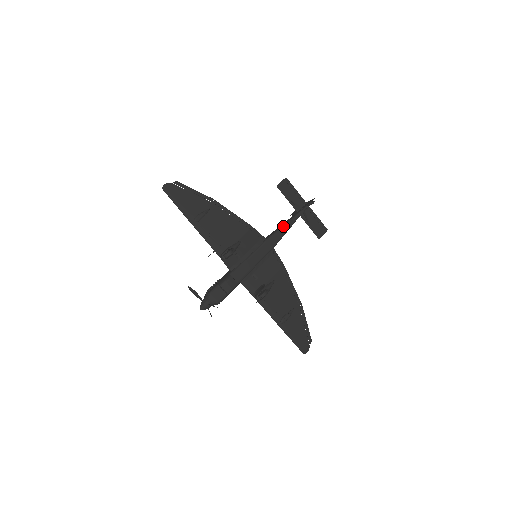
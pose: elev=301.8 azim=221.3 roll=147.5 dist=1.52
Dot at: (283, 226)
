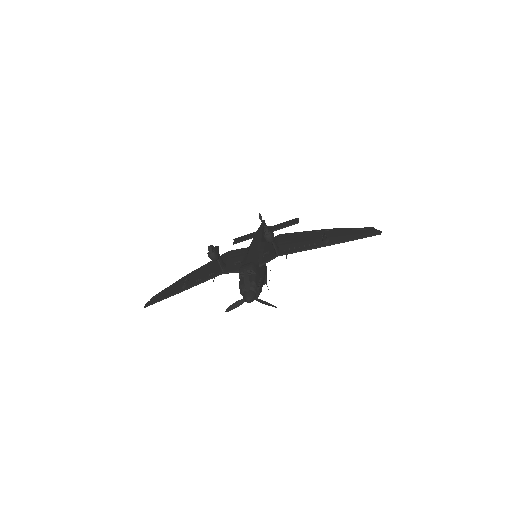
Dot at: (254, 235)
